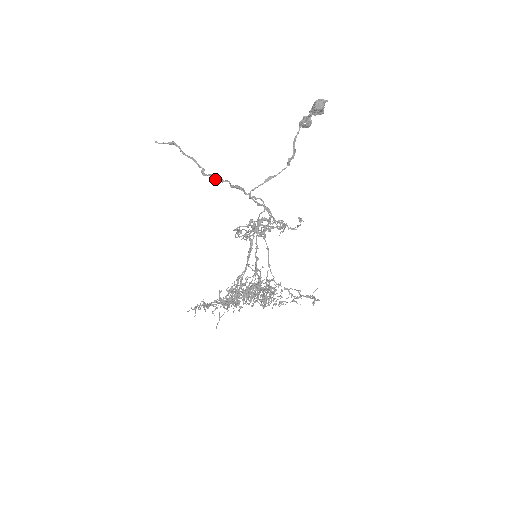
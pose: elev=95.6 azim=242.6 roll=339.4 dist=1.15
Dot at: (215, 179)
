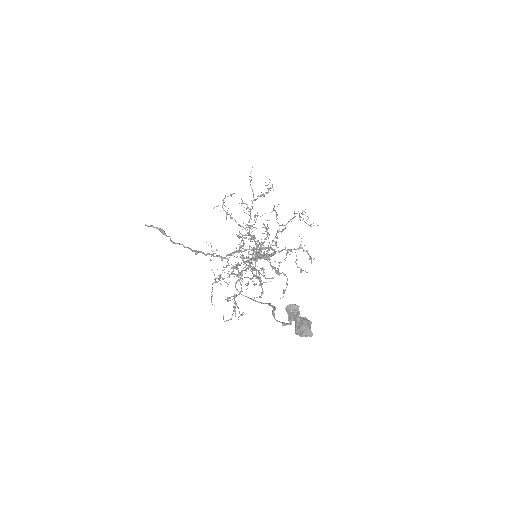
Dot at: occluded
